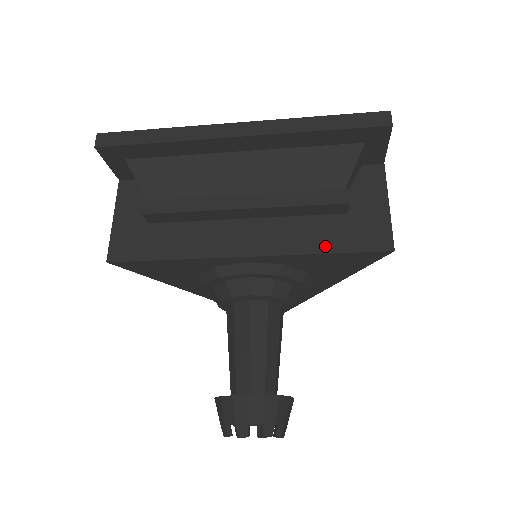
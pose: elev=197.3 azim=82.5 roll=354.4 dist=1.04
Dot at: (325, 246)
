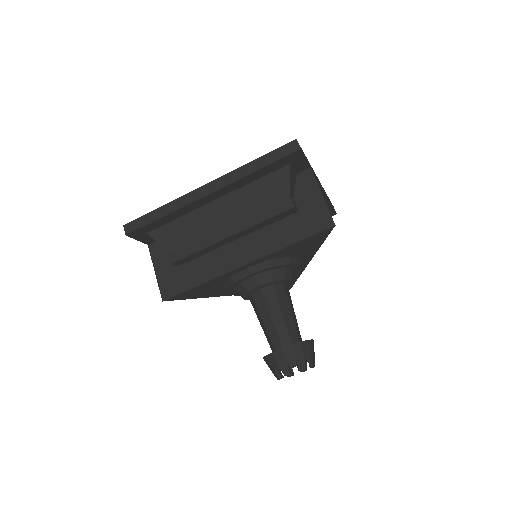
Dot at: (291, 239)
